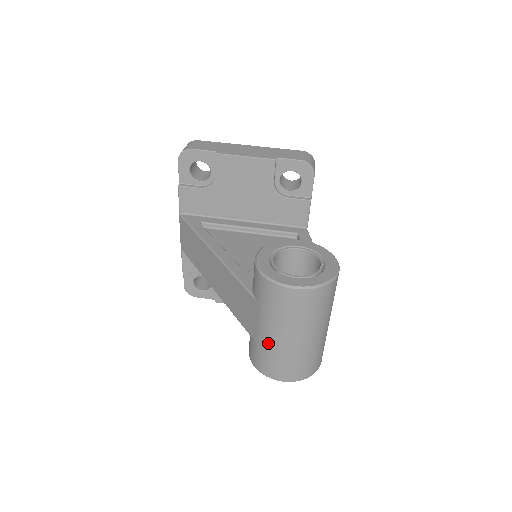
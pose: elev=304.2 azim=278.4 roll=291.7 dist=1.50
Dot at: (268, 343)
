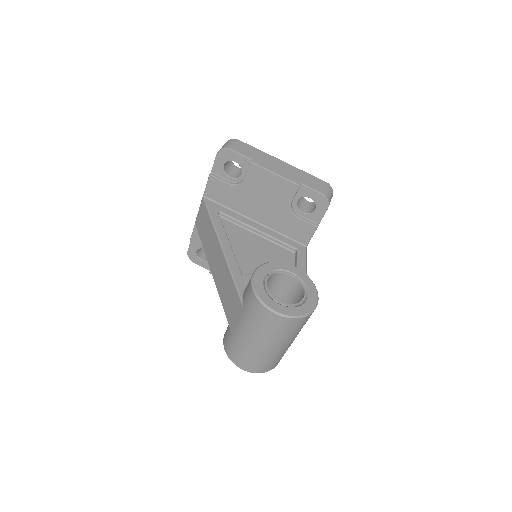
Dot at: (241, 340)
